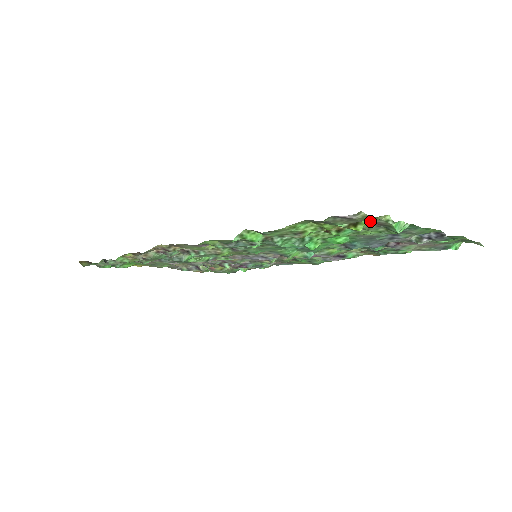
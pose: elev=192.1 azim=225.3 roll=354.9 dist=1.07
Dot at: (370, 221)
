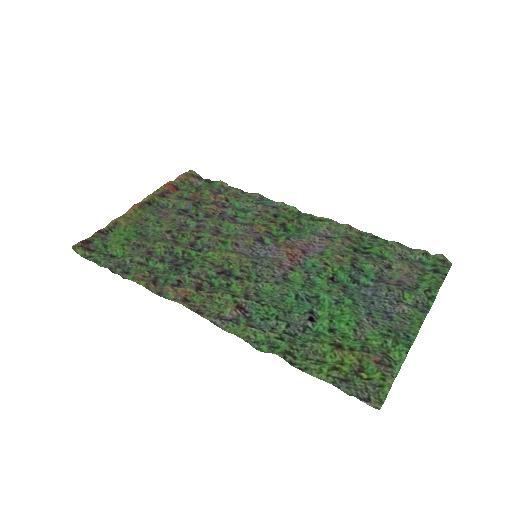
Dot at: (379, 368)
